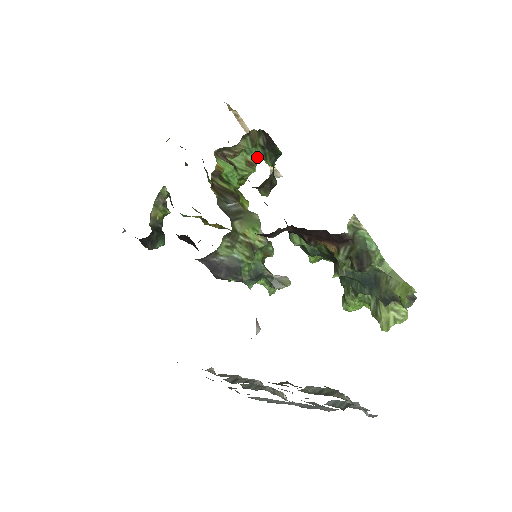
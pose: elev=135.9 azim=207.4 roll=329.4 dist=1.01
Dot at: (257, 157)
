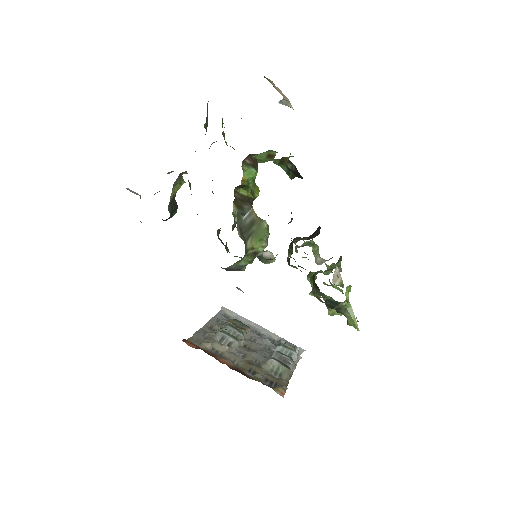
Dot at: (280, 165)
